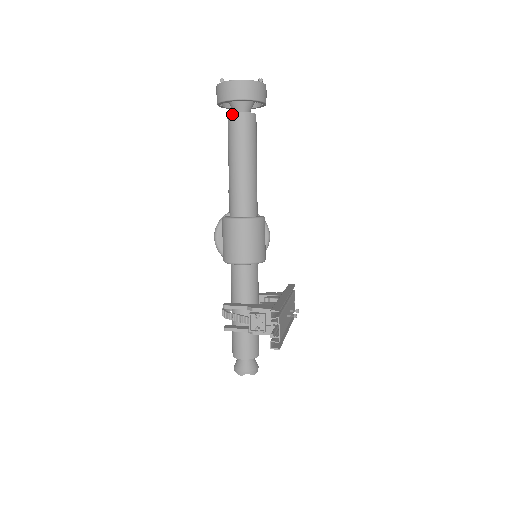
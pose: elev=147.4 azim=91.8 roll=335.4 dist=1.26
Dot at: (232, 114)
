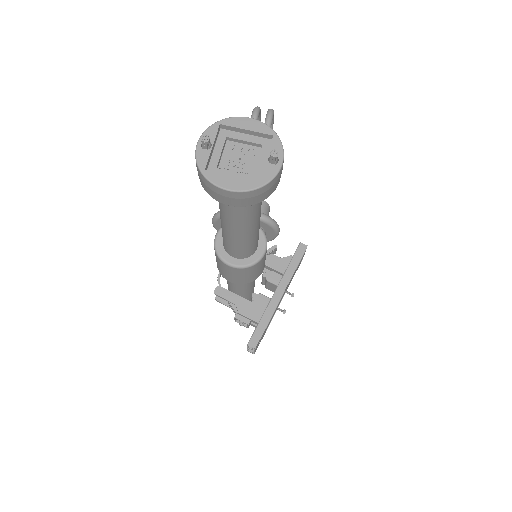
Dot at: occluded
